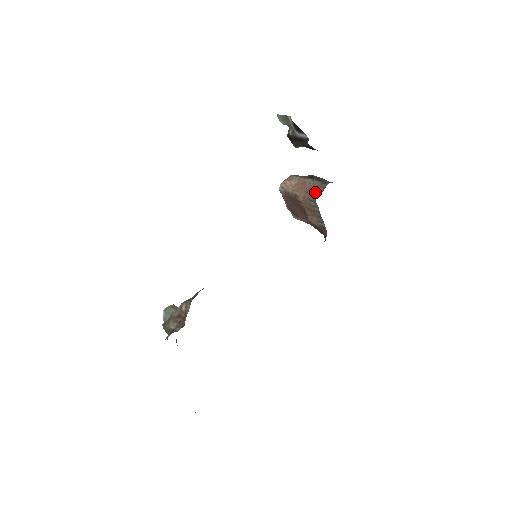
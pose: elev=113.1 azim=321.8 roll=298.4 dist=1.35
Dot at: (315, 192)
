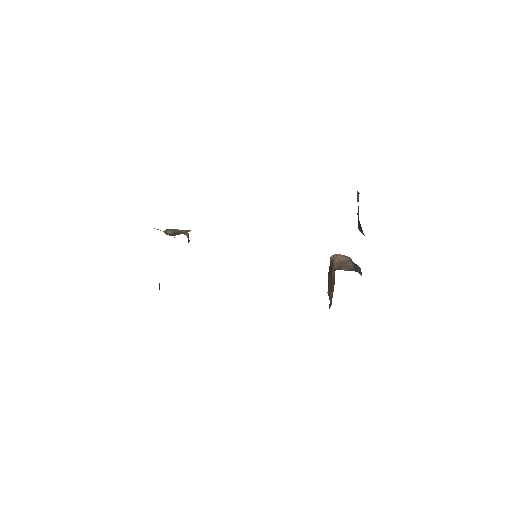
Dot at: (341, 268)
